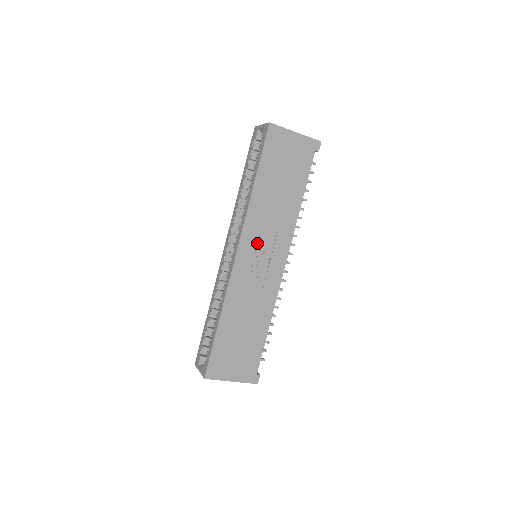
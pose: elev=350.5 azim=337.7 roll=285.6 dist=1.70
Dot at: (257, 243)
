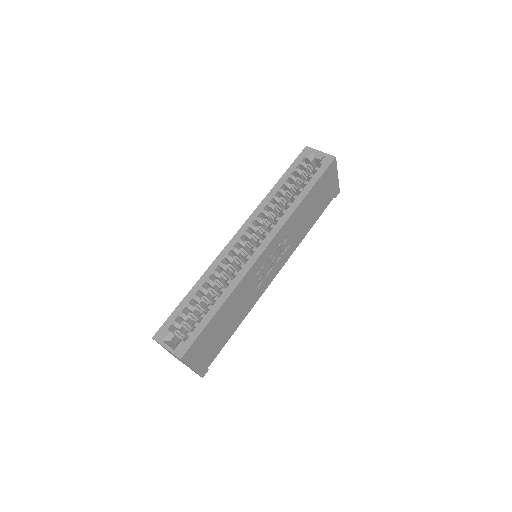
Dot at: (276, 248)
